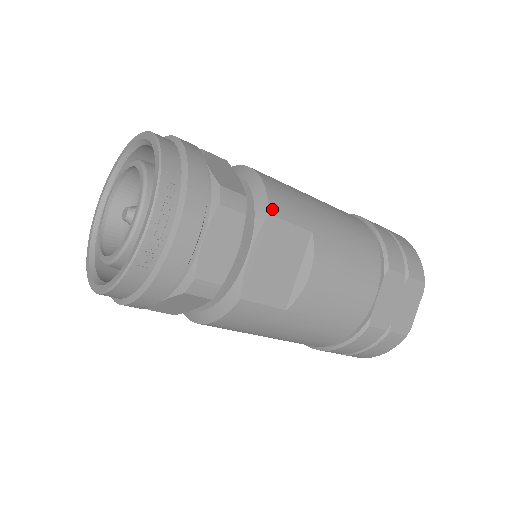
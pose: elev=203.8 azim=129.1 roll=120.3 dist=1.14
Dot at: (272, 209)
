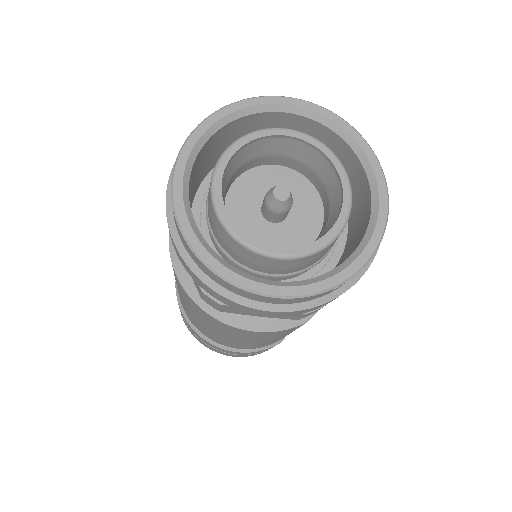
Dot at: occluded
